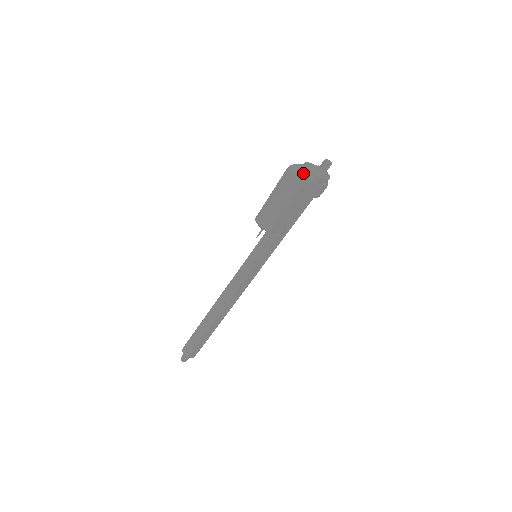
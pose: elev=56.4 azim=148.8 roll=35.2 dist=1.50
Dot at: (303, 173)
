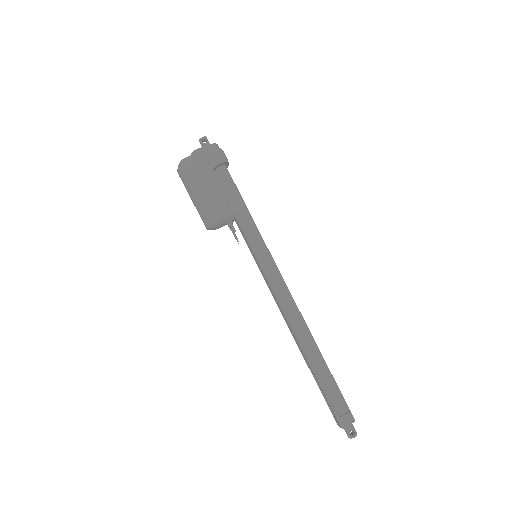
Dot at: (180, 163)
